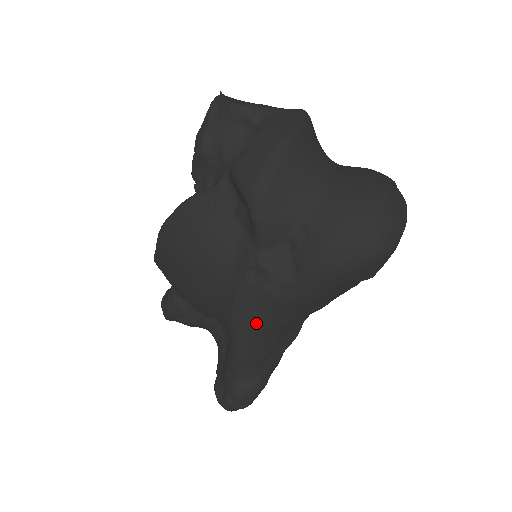
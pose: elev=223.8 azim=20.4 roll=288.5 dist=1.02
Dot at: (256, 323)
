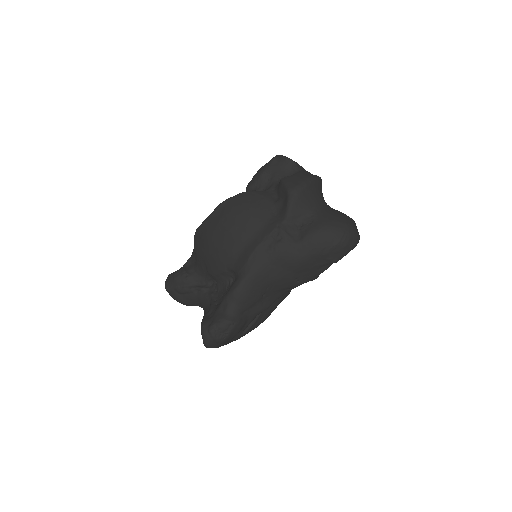
Dot at: (261, 268)
